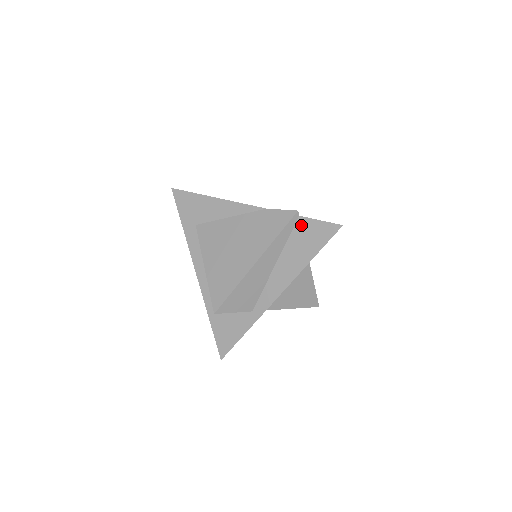
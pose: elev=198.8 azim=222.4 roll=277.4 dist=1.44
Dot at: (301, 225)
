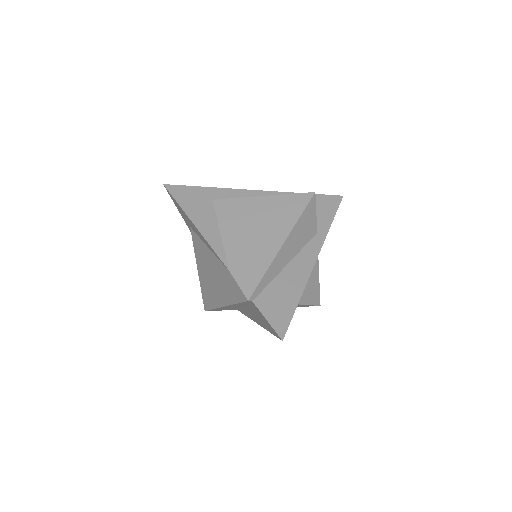
Dot at: (255, 307)
